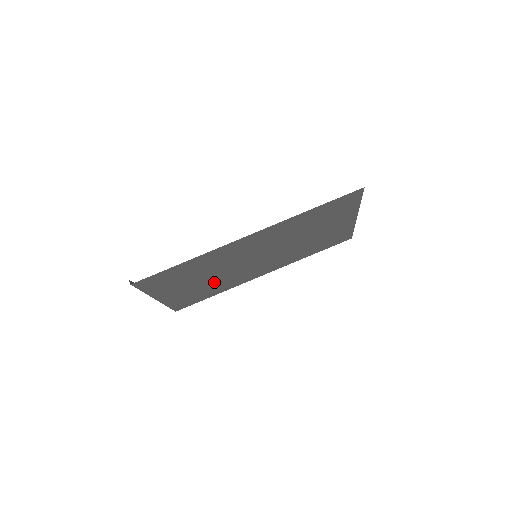
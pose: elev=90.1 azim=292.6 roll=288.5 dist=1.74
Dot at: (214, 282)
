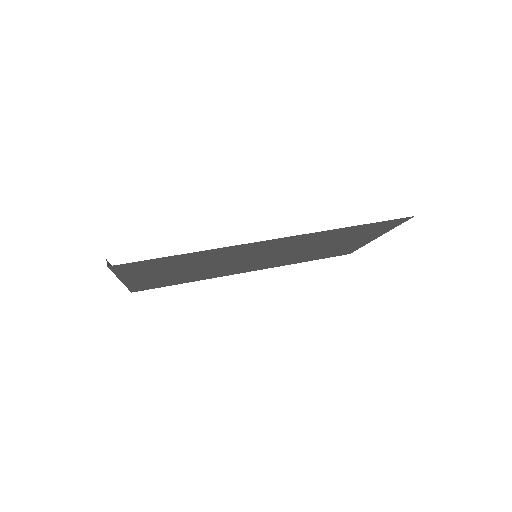
Dot at: (195, 273)
